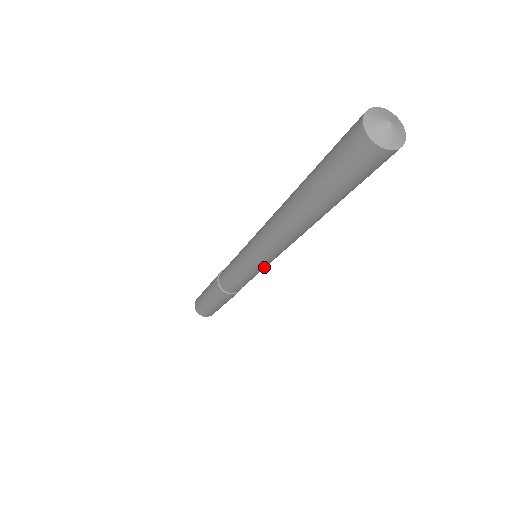
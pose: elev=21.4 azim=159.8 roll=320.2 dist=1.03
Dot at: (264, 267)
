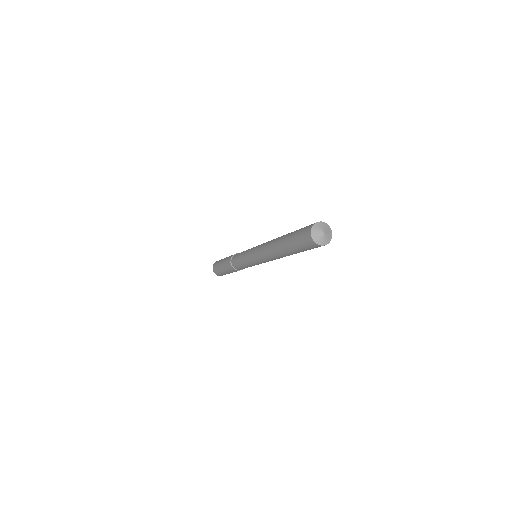
Dot at: occluded
